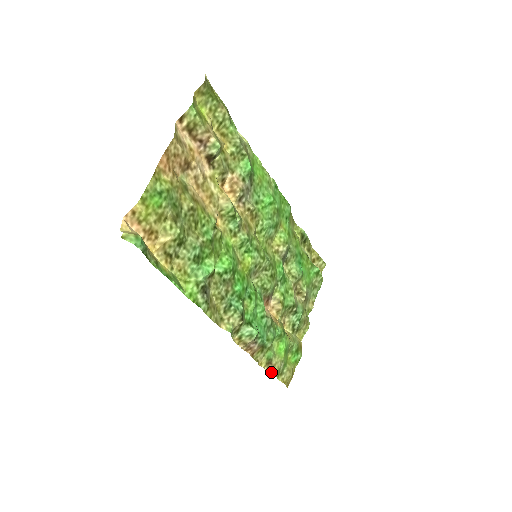
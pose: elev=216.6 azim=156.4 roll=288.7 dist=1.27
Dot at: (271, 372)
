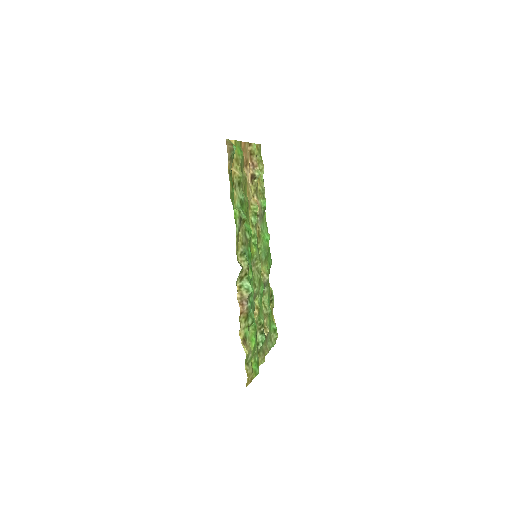
Dot at: (244, 349)
